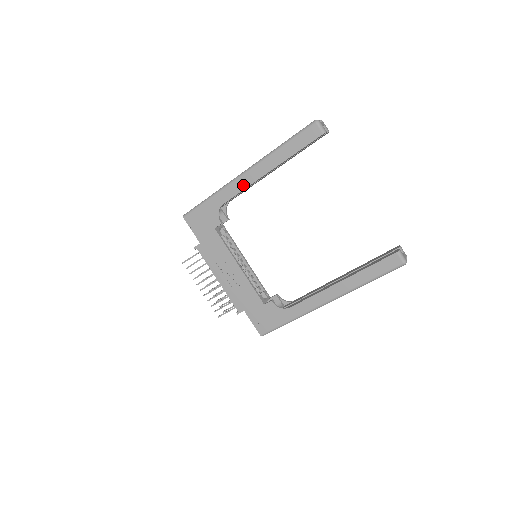
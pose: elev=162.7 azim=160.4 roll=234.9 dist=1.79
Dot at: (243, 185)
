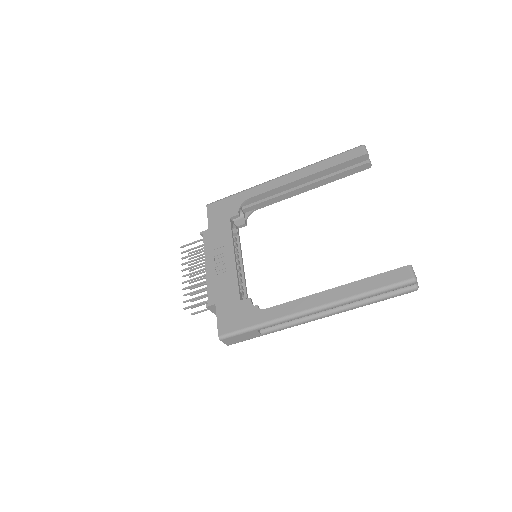
Dot at: (275, 185)
